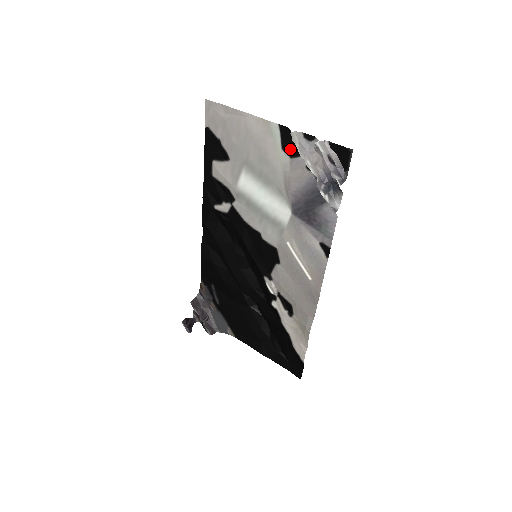
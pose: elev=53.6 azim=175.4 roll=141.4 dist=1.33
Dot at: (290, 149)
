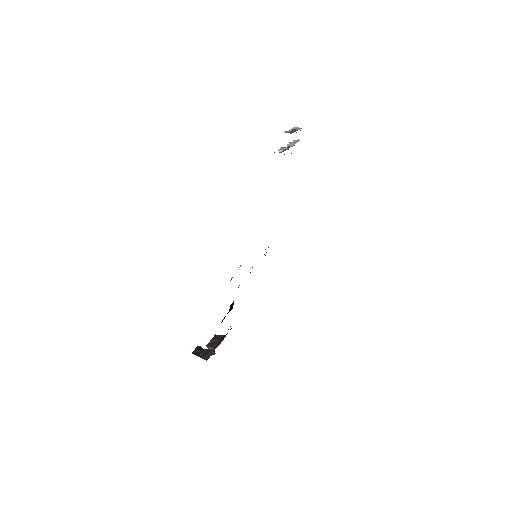
Dot at: occluded
